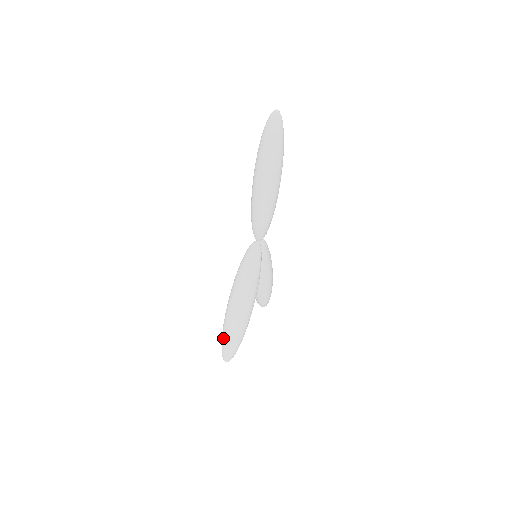
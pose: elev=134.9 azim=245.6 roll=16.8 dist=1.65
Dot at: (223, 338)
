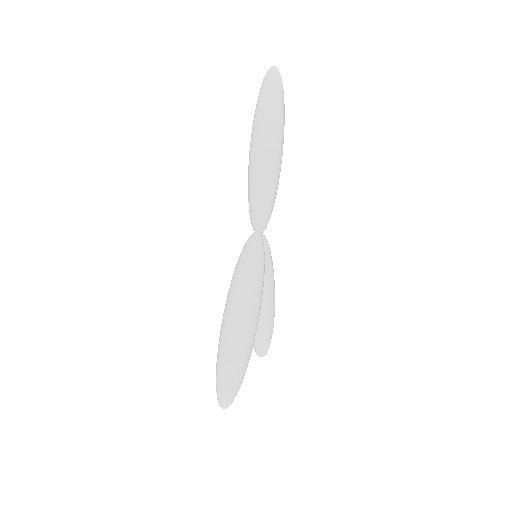
Dot at: (219, 368)
